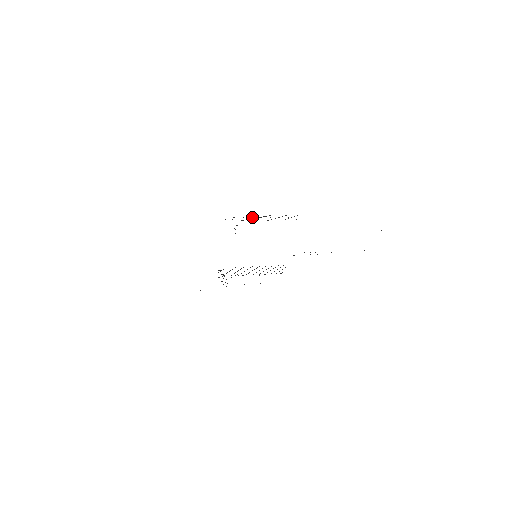
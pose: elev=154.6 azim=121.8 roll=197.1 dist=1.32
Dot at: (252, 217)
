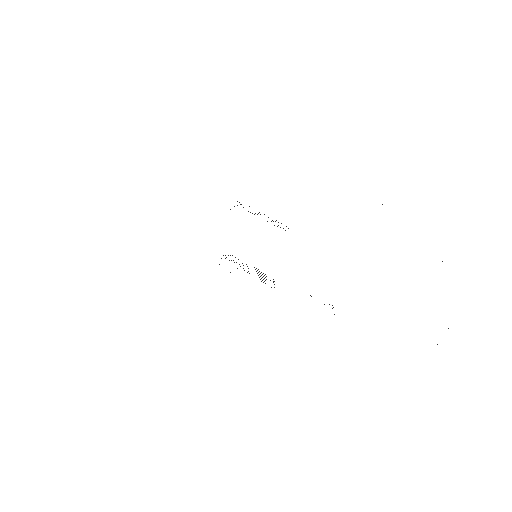
Dot at: occluded
